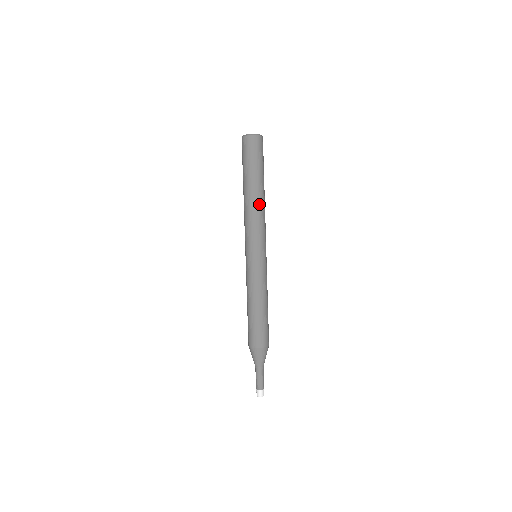
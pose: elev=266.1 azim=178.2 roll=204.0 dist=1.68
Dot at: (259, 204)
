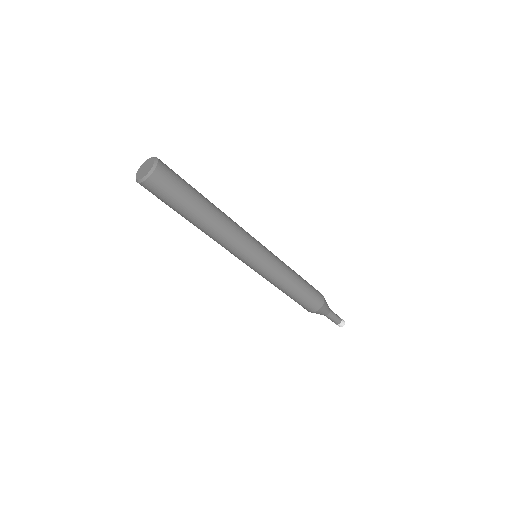
Dot at: (223, 222)
